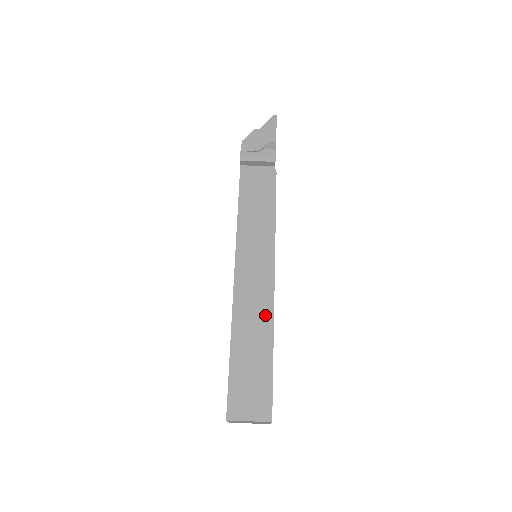
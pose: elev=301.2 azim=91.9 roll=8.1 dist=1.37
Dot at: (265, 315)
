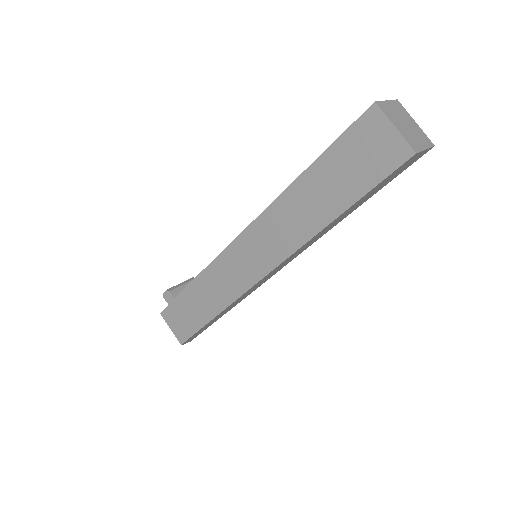
Dot at: occluded
